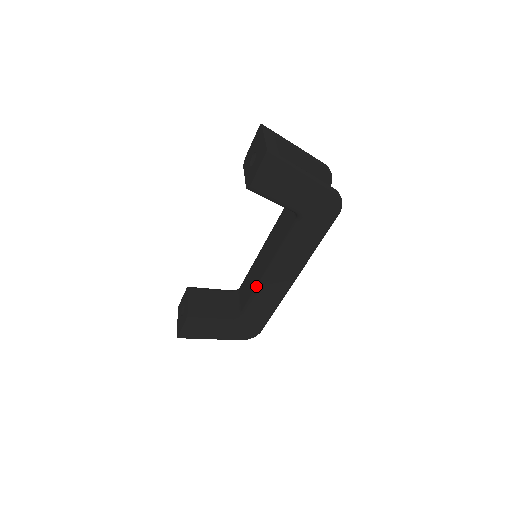
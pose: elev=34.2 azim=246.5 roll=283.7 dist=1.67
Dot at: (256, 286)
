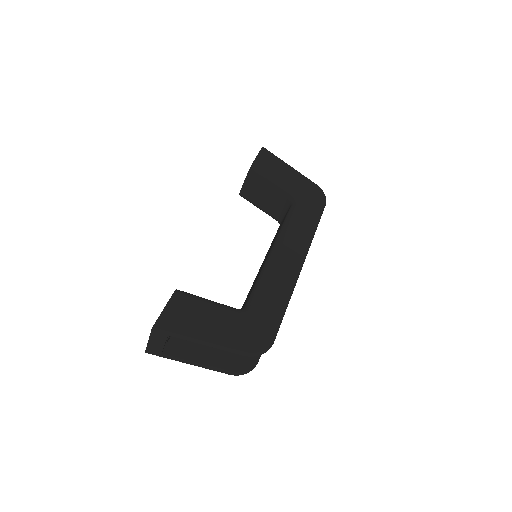
Dot at: (261, 269)
